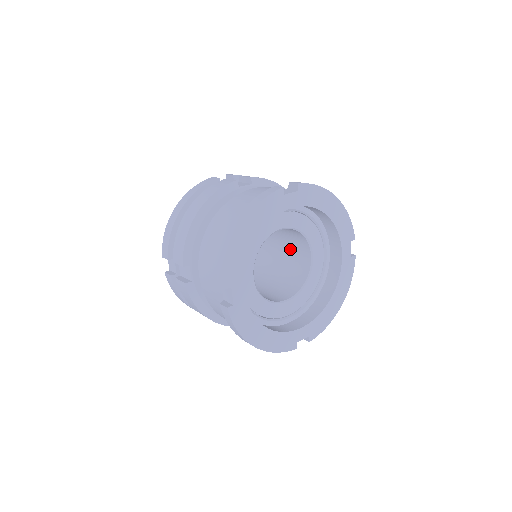
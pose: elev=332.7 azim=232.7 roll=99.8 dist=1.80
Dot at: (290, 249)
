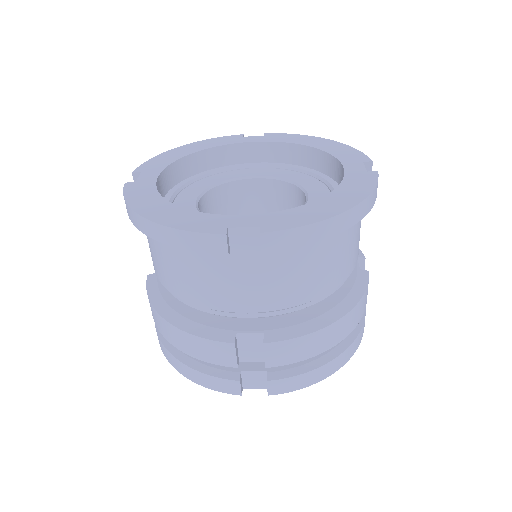
Dot at: occluded
